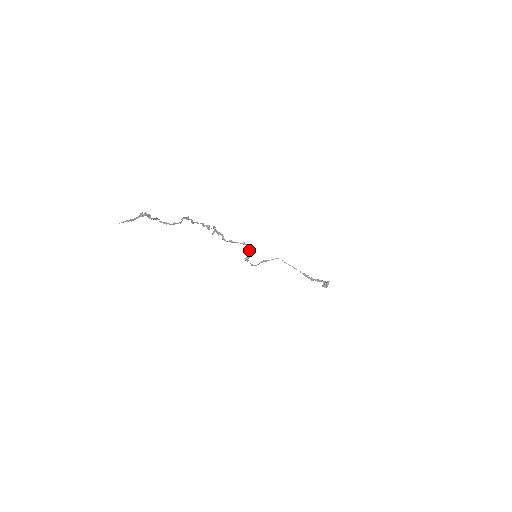
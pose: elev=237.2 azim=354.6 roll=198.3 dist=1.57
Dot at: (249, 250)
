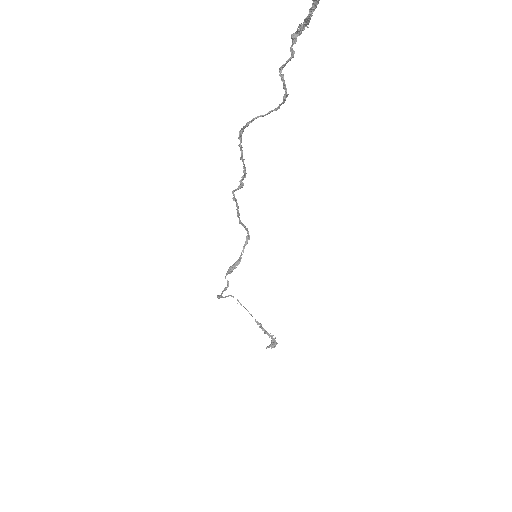
Dot at: (243, 249)
